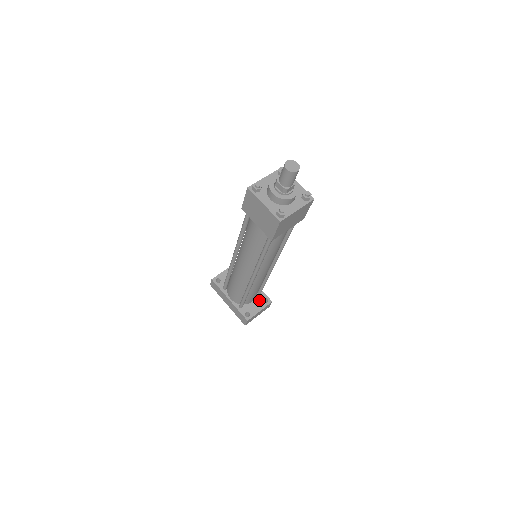
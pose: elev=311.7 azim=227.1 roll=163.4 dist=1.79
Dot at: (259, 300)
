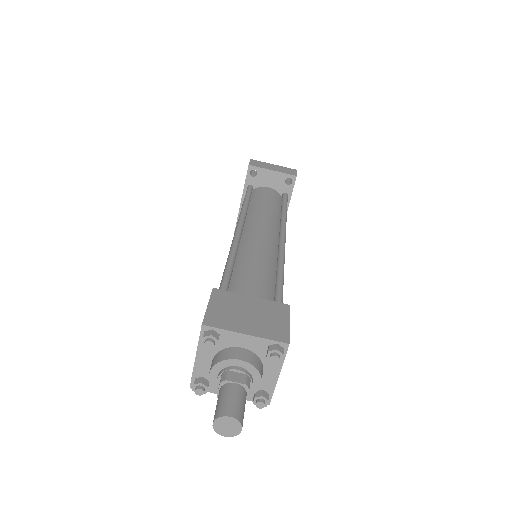
Dot at: occluded
